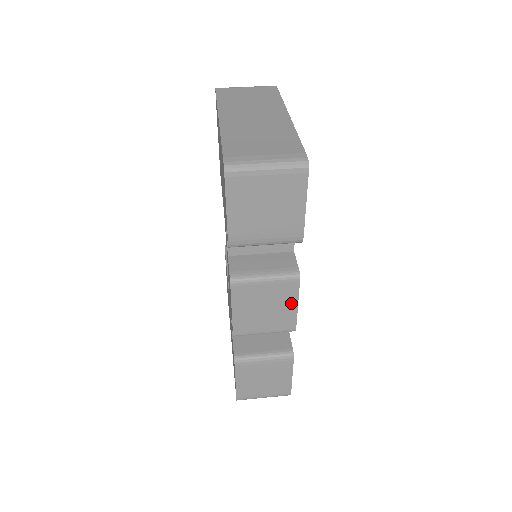
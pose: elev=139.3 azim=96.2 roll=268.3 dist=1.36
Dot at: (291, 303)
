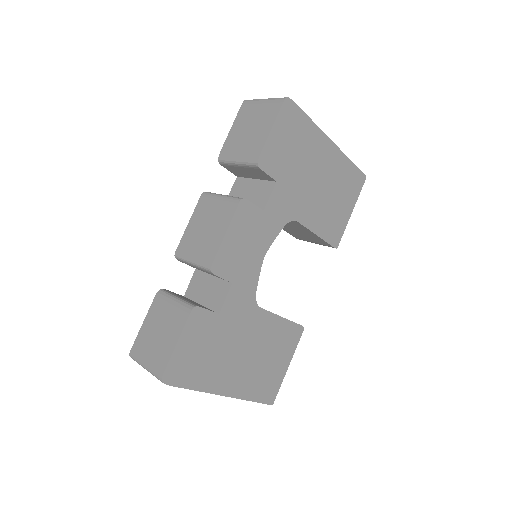
Dot at: (223, 228)
